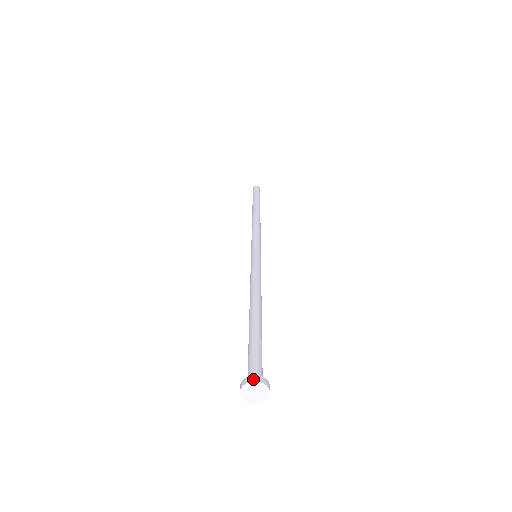
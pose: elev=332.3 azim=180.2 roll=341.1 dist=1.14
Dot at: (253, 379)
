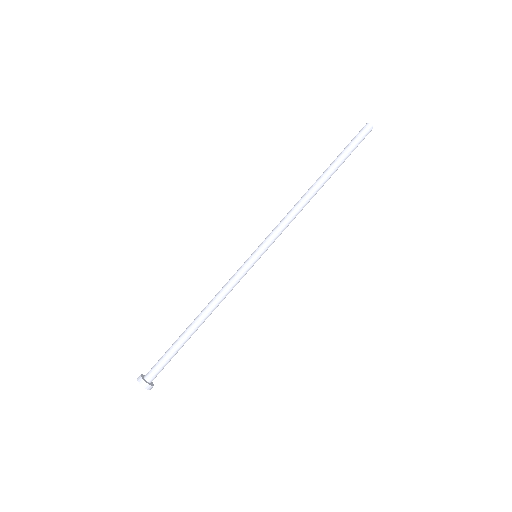
Dot at: (145, 386)
